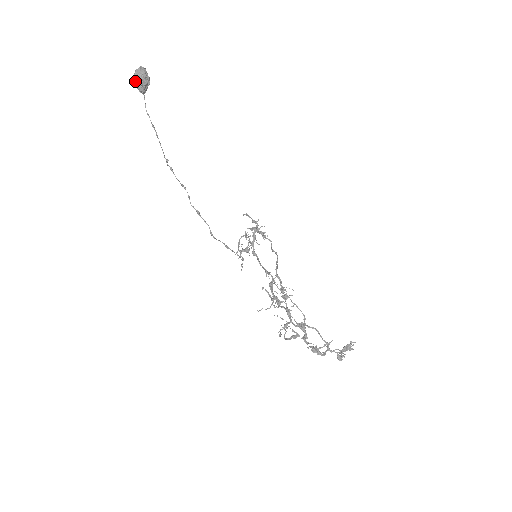
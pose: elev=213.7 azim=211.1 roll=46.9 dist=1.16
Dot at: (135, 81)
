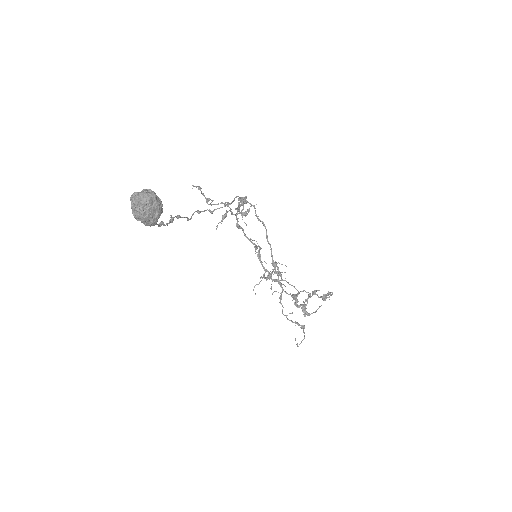
Dot at: (143, 223)
